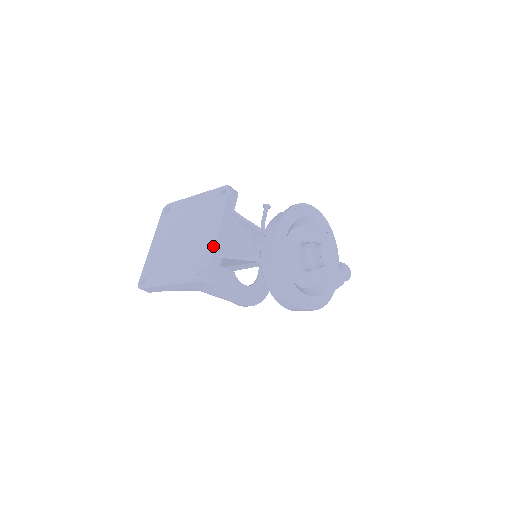
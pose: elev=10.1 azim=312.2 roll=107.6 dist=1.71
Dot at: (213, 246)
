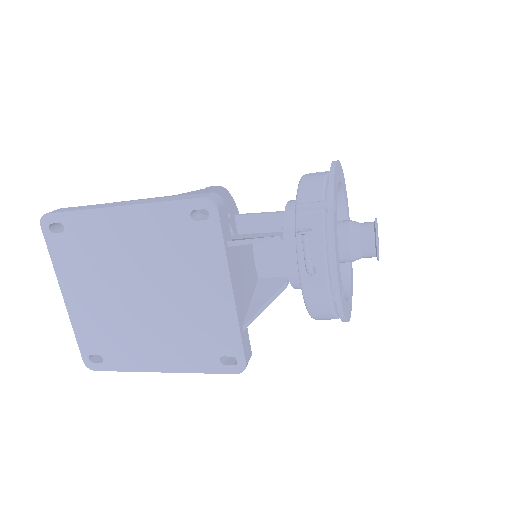
Dot at: (235, 320)
